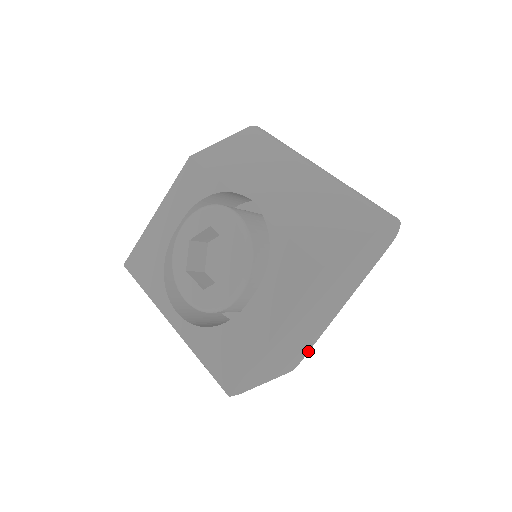
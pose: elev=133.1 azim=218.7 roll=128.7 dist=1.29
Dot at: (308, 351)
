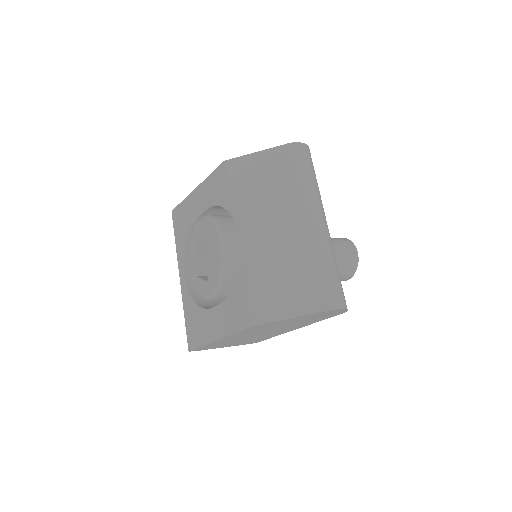
Dot at: (266, 339)
